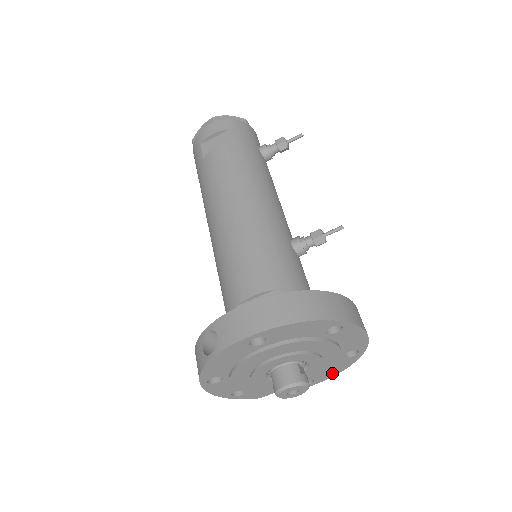
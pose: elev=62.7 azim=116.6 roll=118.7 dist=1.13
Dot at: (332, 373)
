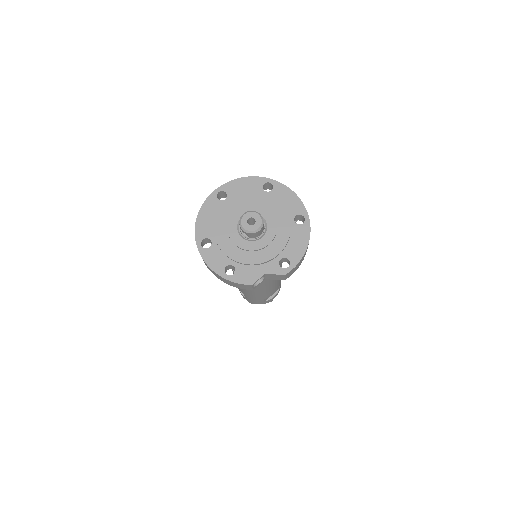
Dot at: (300, 250)
